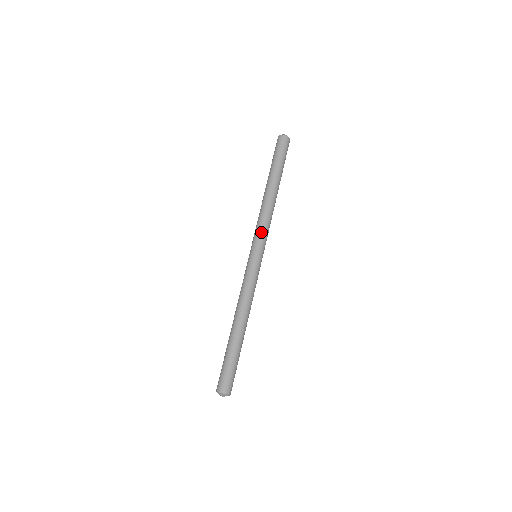
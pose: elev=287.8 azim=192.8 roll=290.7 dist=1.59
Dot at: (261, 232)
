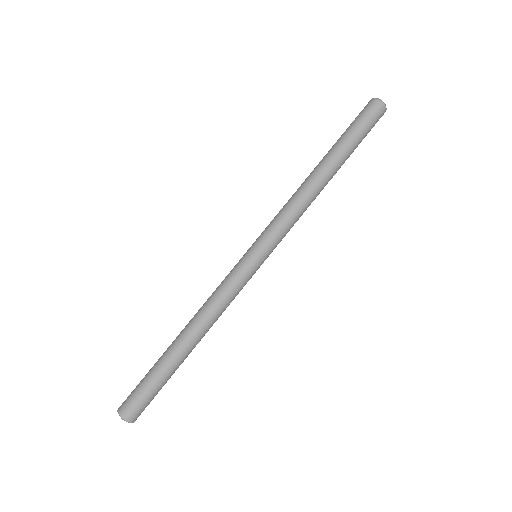
Dot at: (273, 224)
